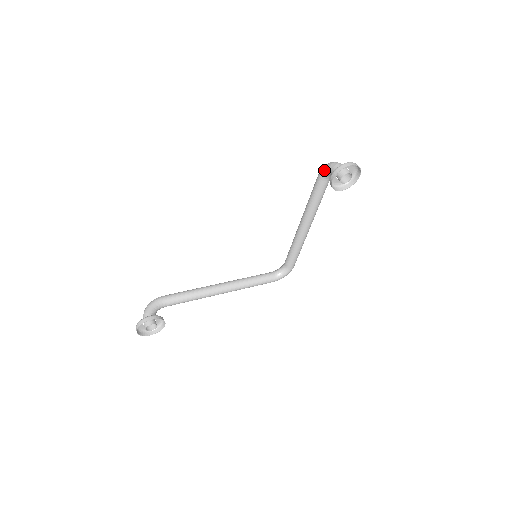
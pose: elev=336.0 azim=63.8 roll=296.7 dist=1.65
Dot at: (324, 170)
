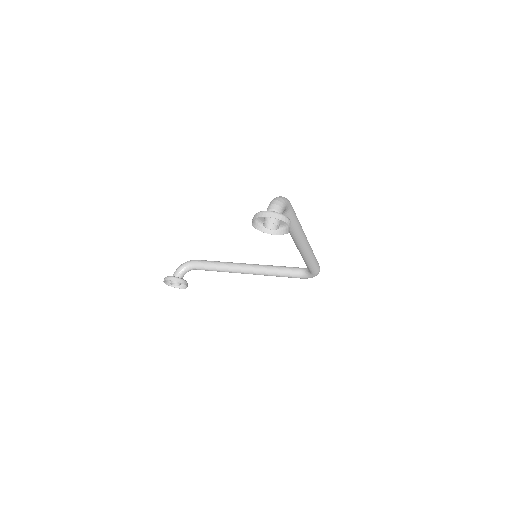
Dot at: occluded
